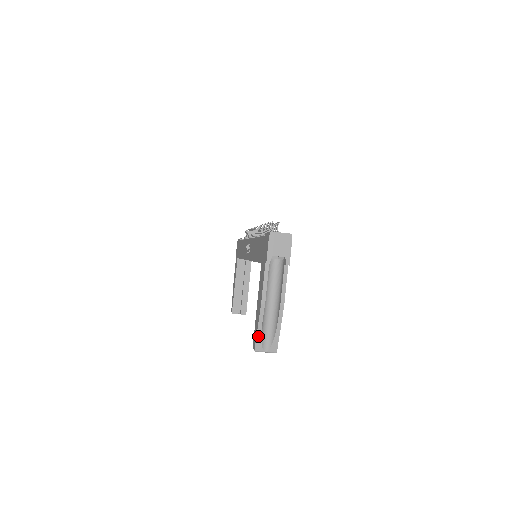
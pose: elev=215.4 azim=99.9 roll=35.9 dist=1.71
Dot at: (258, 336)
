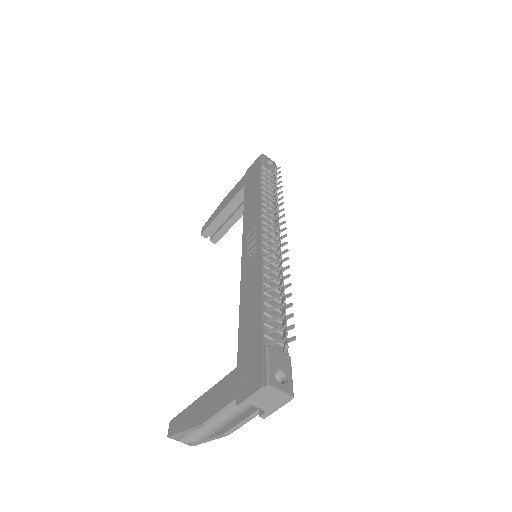
Dot at: (179, 434)
